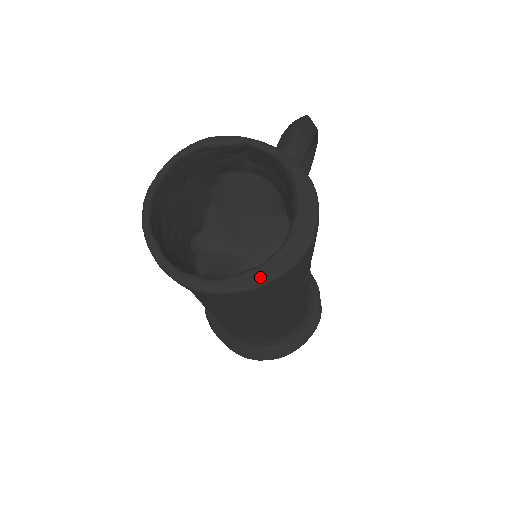
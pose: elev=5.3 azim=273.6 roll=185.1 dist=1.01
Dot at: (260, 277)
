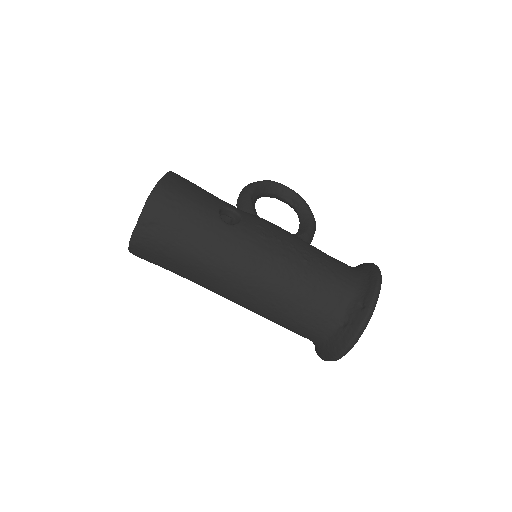
Dot at: (142, 211)
